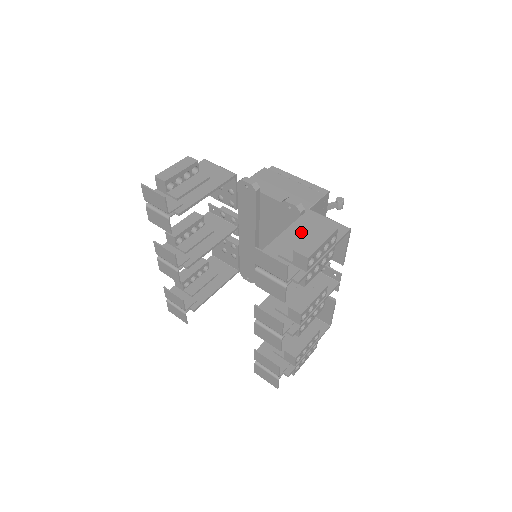
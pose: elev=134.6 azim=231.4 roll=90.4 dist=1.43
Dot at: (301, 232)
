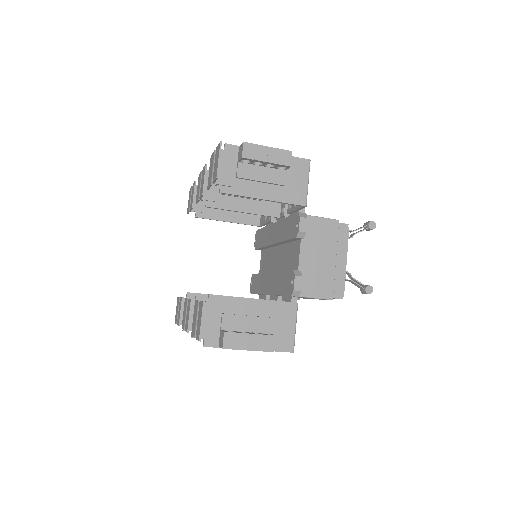
Dot at: (263, 314)
